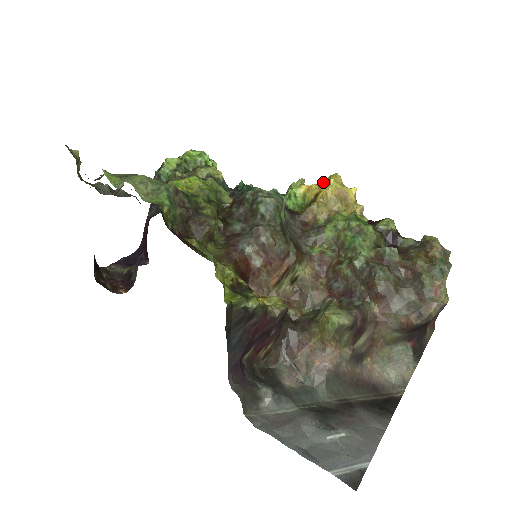
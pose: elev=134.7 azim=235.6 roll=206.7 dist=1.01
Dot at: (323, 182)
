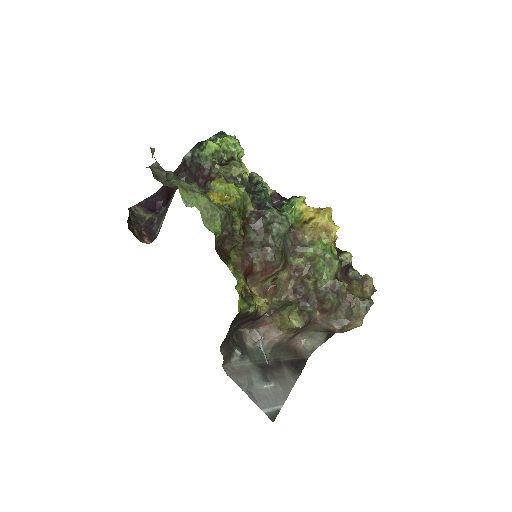
Dot at: (319, 208)
